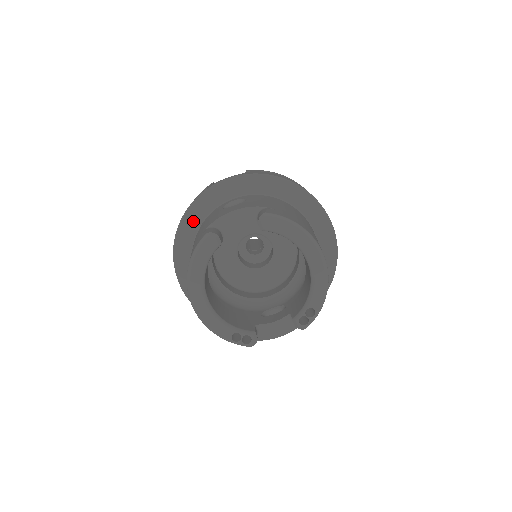
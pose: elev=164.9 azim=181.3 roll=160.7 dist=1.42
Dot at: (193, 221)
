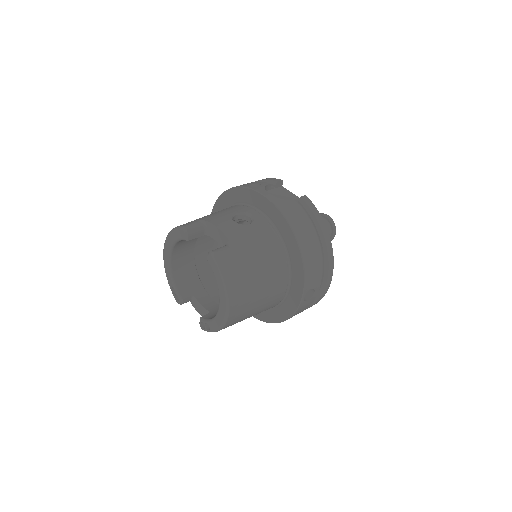
Dot at: (233, 198)
